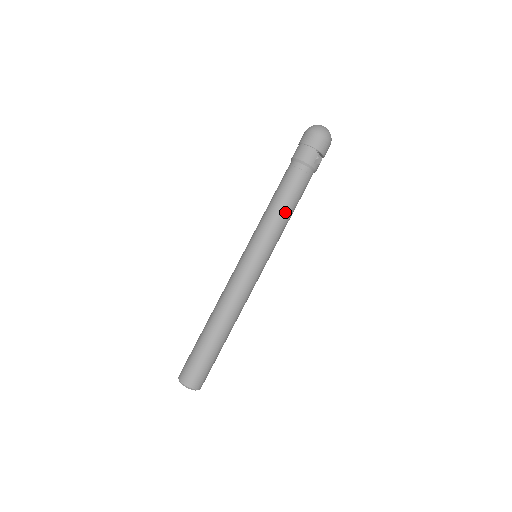
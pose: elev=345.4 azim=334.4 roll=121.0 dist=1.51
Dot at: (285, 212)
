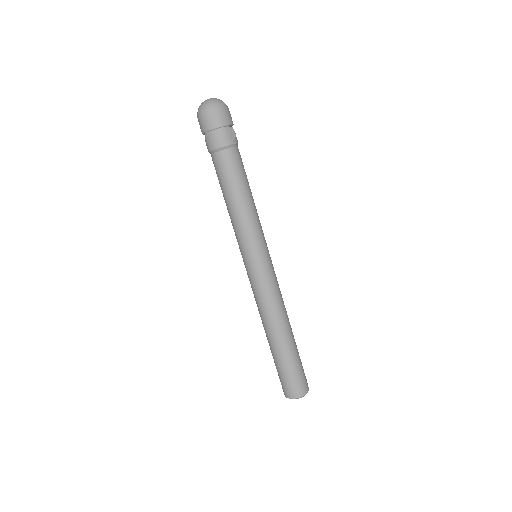
Dot at: (248, 202)
